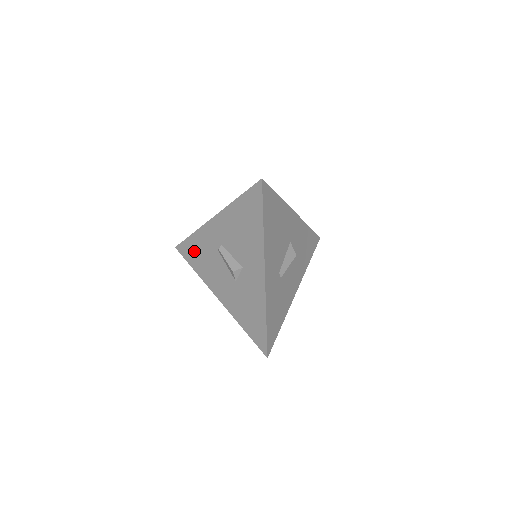
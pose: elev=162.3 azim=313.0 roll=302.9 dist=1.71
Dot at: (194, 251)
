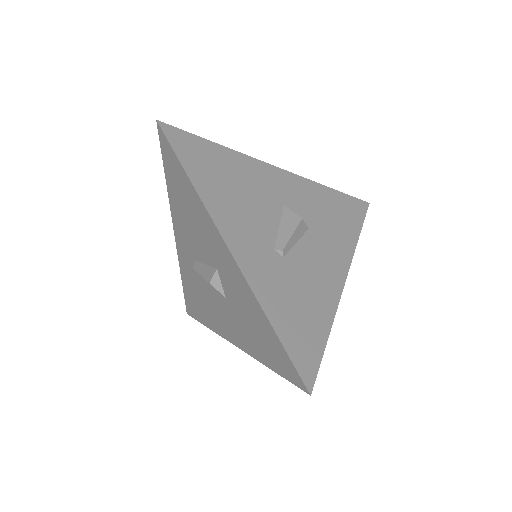
Dot at: (193, 300)
